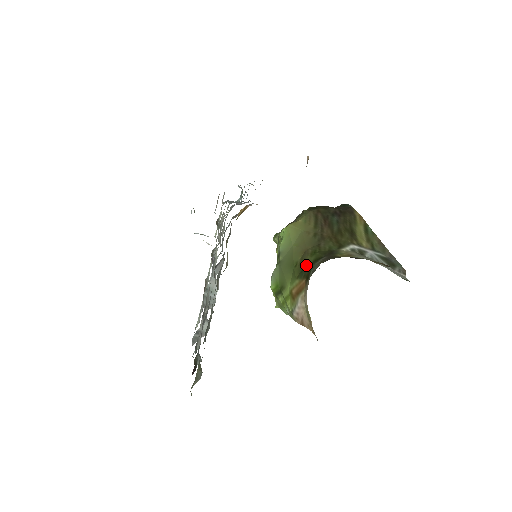
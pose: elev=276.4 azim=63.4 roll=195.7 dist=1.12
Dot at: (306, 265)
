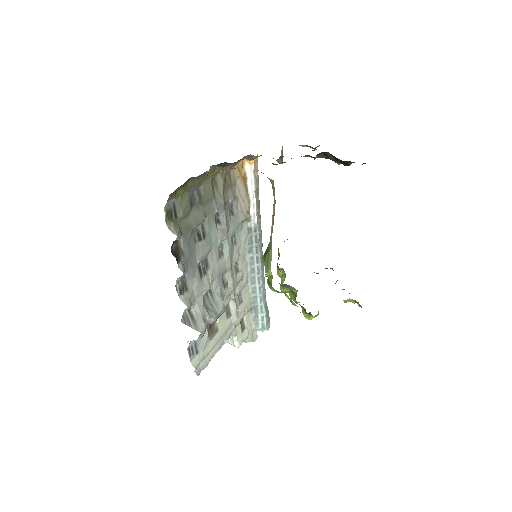
Dot at: occluded
